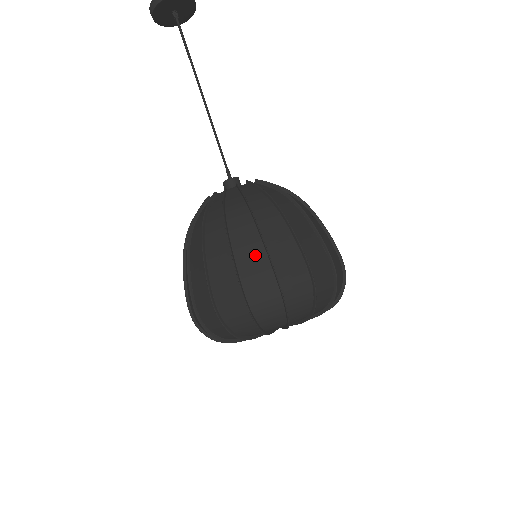
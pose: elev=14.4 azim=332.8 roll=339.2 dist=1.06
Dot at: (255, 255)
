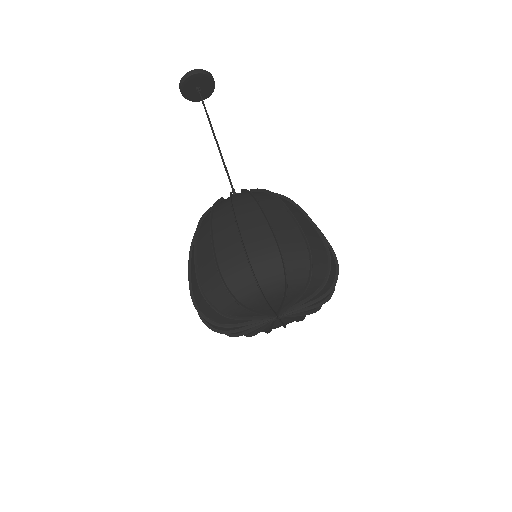
Dot at: (285, 220)
